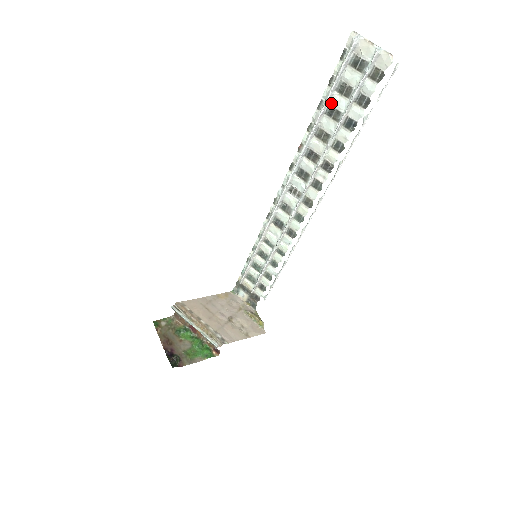
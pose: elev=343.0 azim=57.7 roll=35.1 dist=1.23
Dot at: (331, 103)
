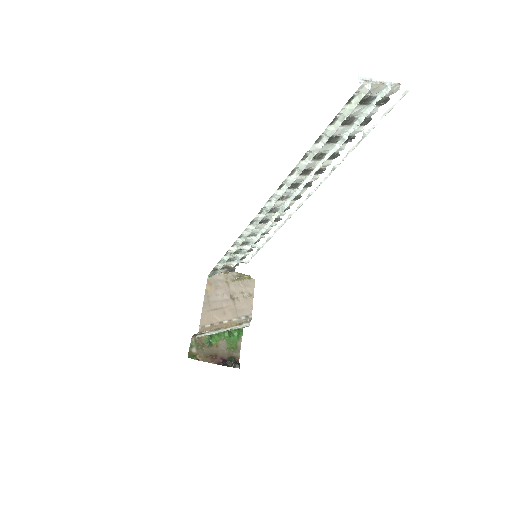
Dot at: (331, 134)
